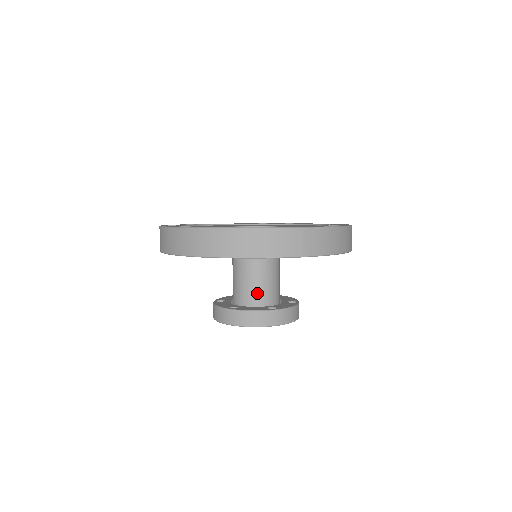
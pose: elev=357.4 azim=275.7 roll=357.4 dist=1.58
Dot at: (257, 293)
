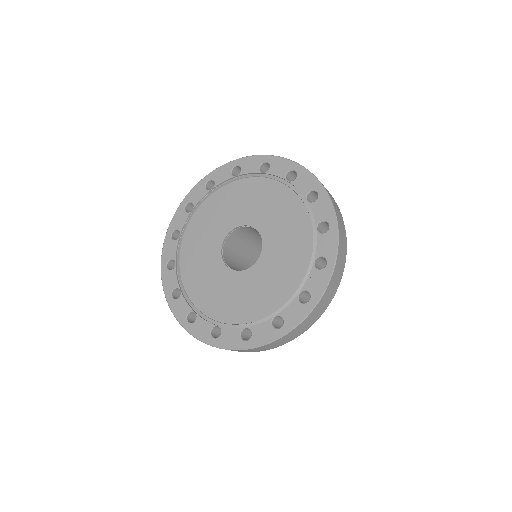
Dot at: occluded
